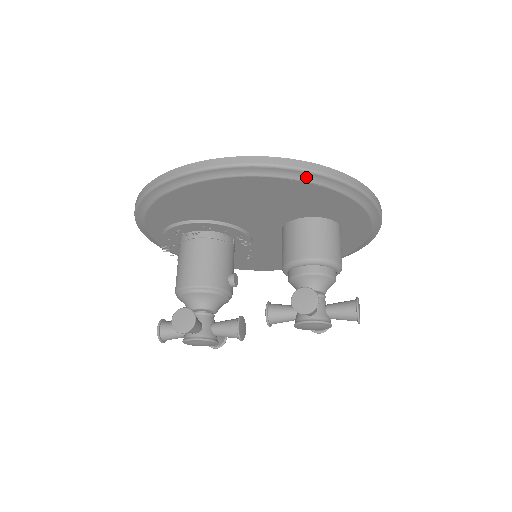
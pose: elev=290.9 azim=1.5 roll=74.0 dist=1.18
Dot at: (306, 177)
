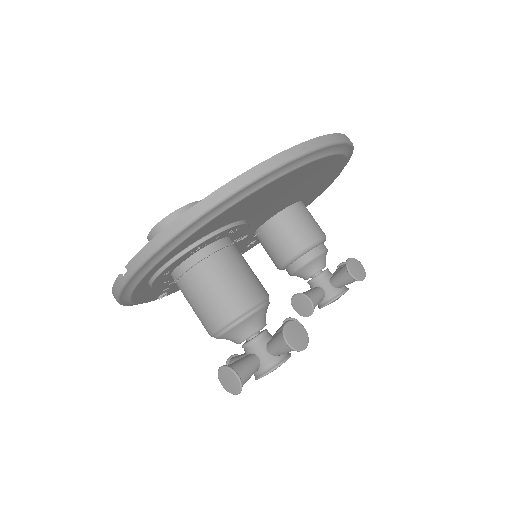
Dot at: (349, 155)
